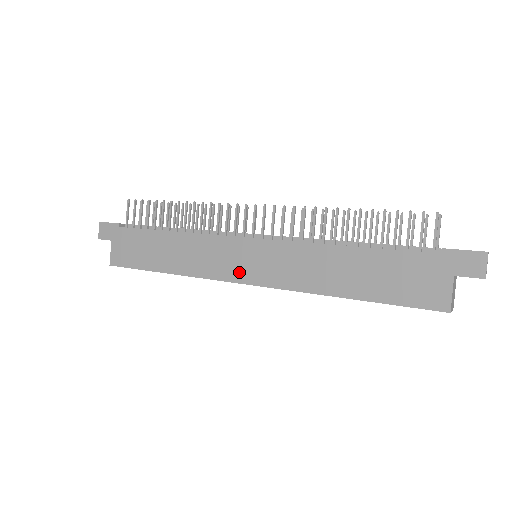
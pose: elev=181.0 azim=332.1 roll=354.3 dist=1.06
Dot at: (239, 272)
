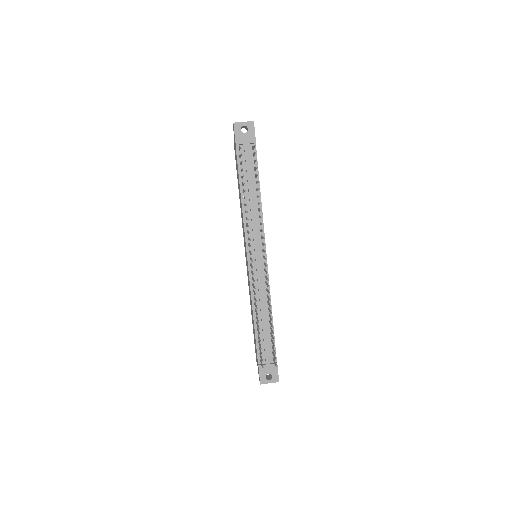
Dot at: occluded
